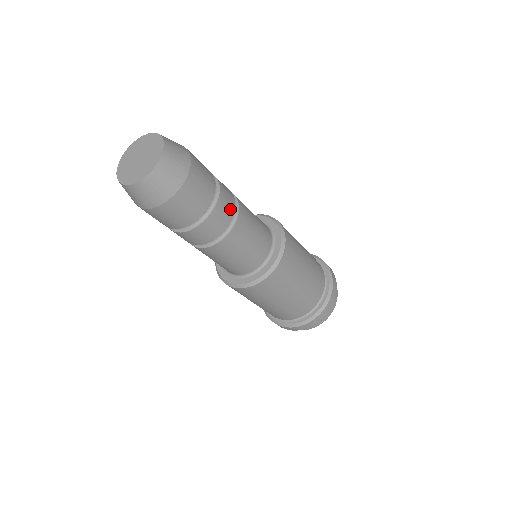
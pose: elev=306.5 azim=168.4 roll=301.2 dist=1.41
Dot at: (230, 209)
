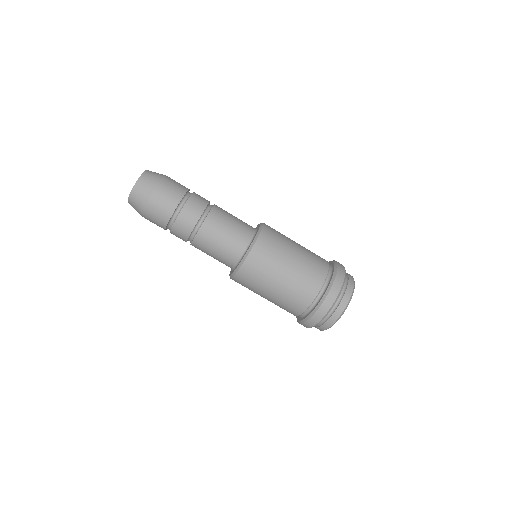
Dot at: (201, 206)
